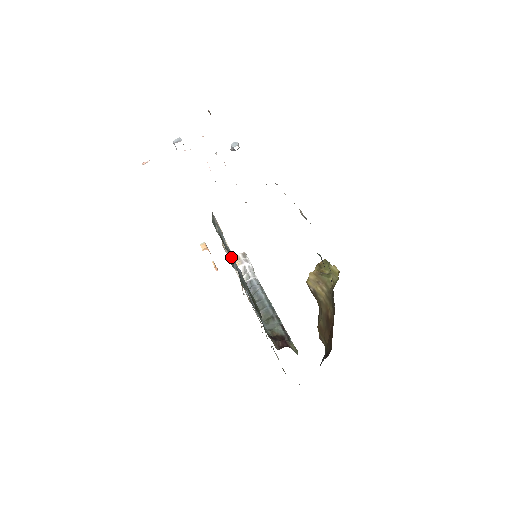
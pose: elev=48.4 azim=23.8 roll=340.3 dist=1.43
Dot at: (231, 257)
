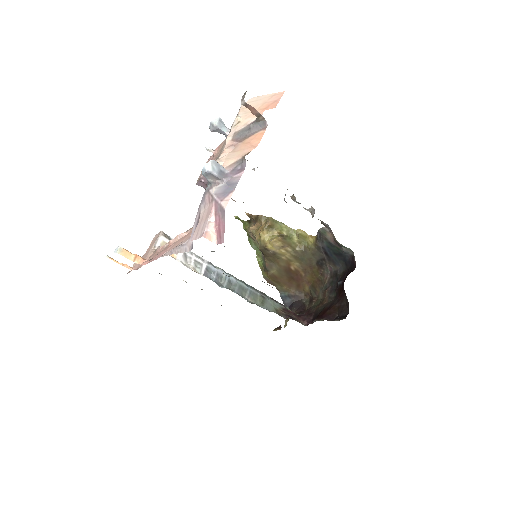
Dot at: occluded
